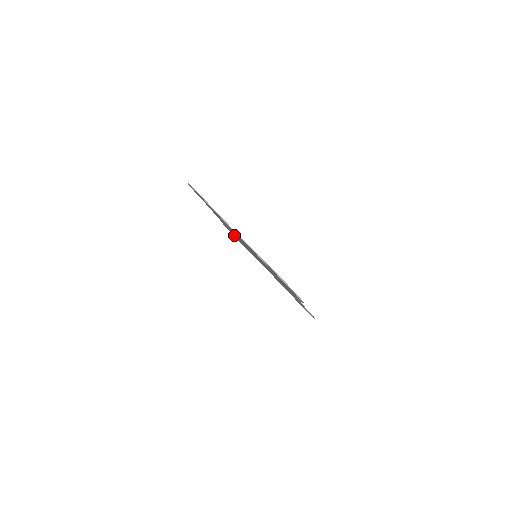
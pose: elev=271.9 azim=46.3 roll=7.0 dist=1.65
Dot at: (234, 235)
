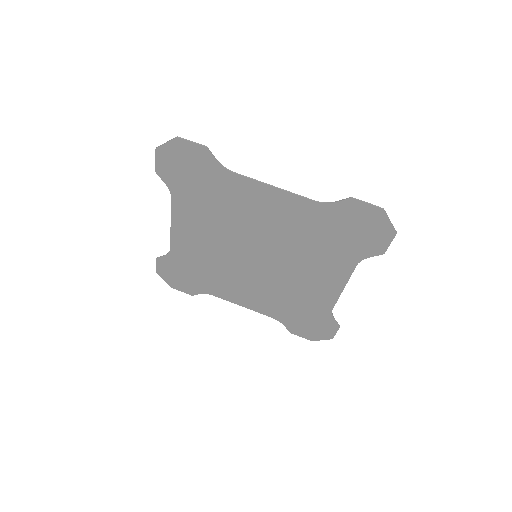
Dot at: (188, 265)
